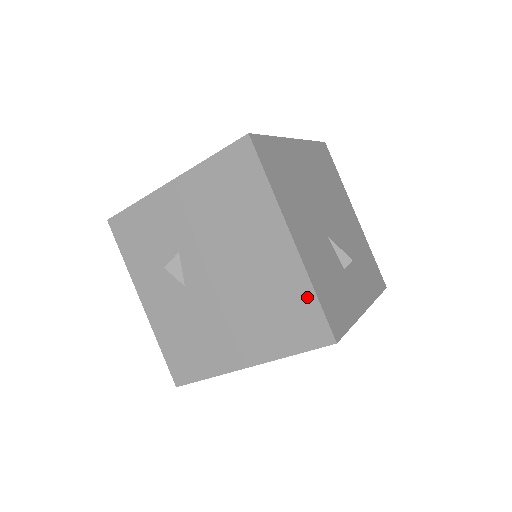
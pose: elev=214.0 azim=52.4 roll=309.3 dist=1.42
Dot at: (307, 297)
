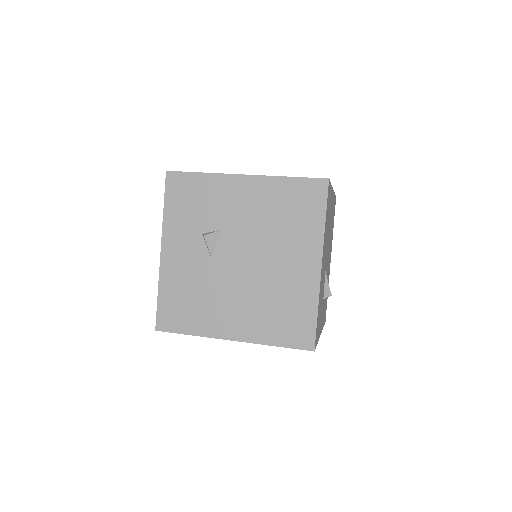
Dot at: (310, 311)
